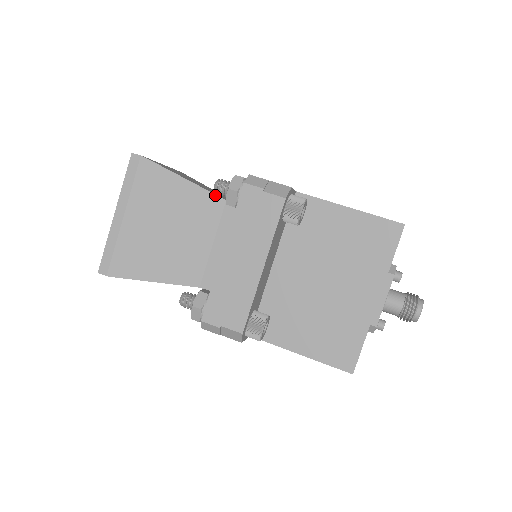
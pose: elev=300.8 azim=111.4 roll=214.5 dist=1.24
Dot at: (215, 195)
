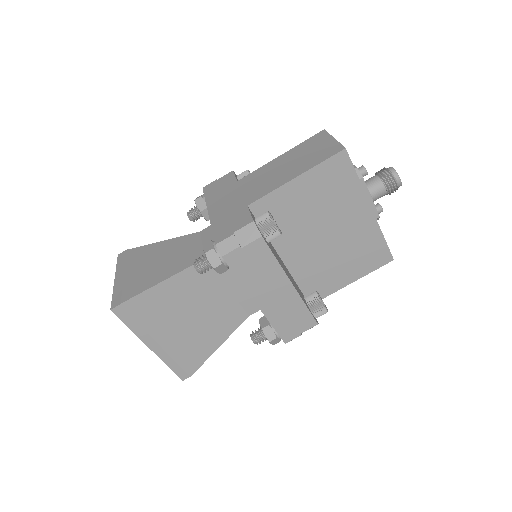
Dot at: occluded
